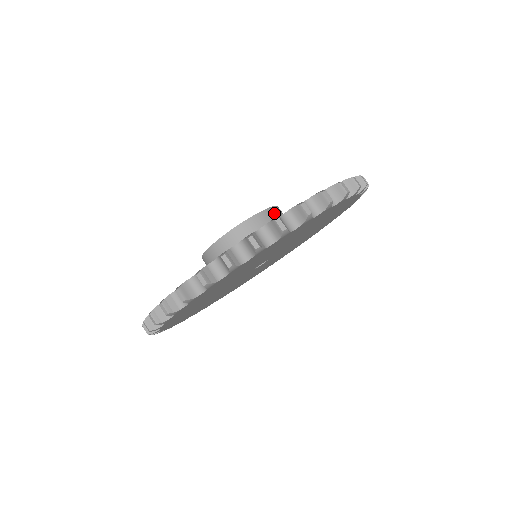
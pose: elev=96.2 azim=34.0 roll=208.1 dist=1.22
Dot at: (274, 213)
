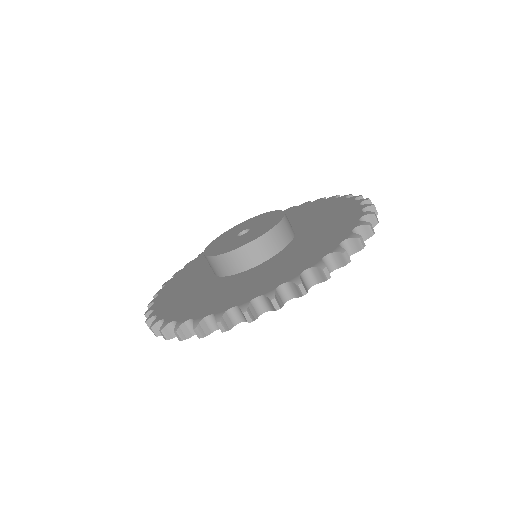
Dot at: (272, 237)
